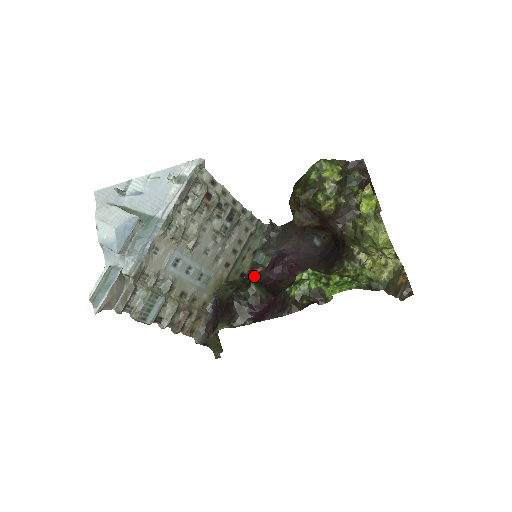
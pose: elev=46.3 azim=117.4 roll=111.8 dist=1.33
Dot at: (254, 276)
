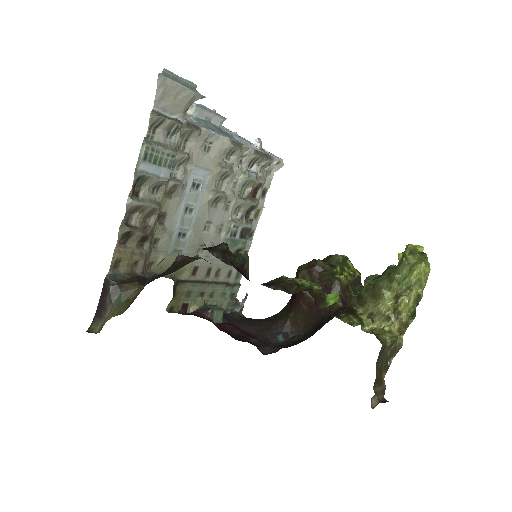
Dot at: (198, 315)
